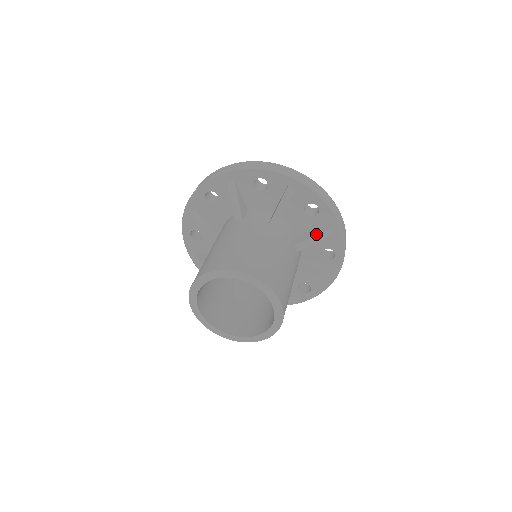
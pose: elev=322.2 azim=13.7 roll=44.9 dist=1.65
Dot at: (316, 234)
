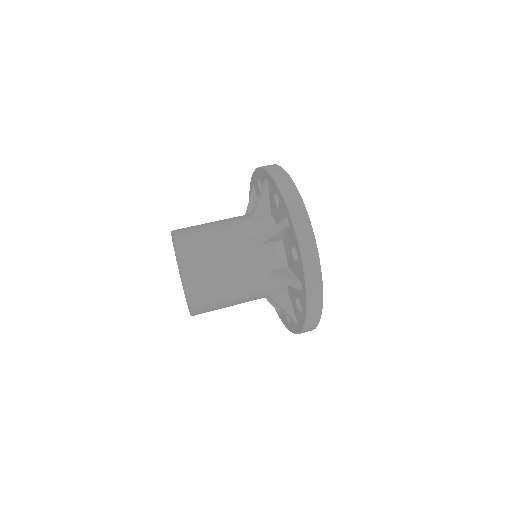
Dot at: (276, 225)
